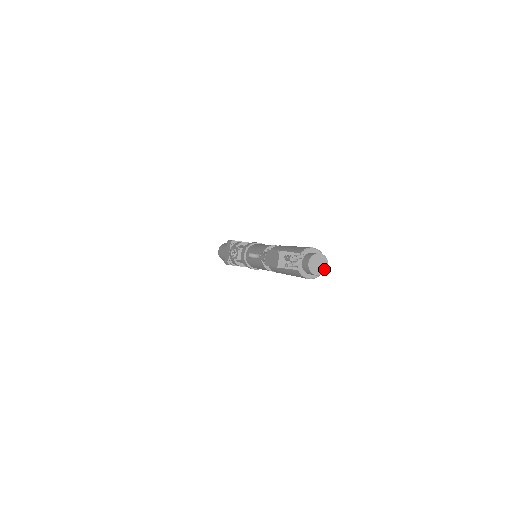
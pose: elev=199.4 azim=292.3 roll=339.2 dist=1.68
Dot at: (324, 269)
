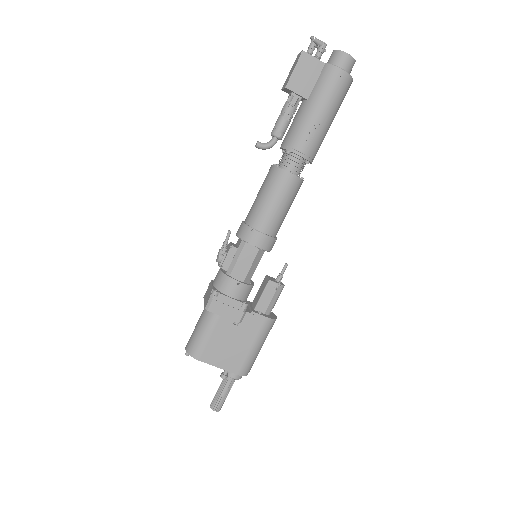
Dot at: (352, 60)
